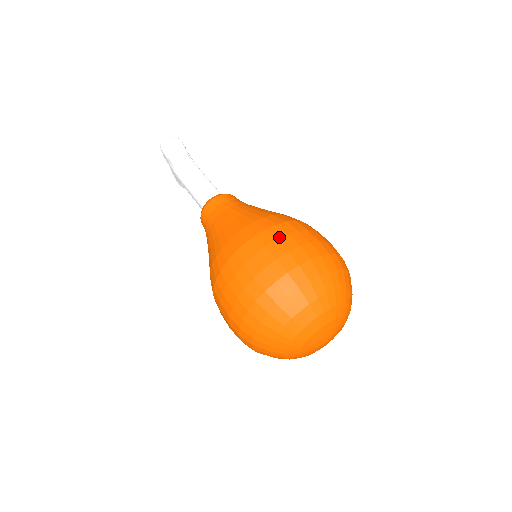
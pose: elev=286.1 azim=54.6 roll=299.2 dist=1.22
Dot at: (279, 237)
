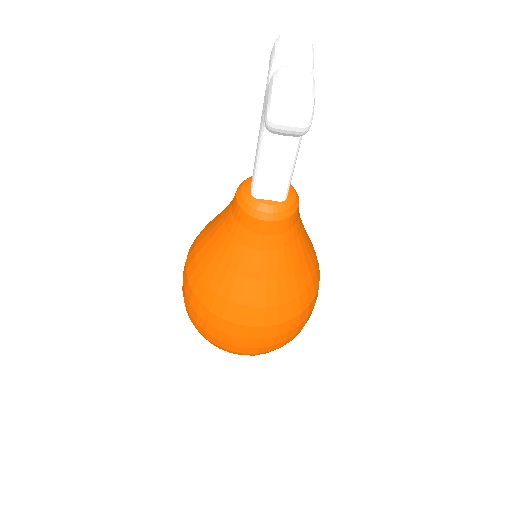
Dot at: (265, 338)
